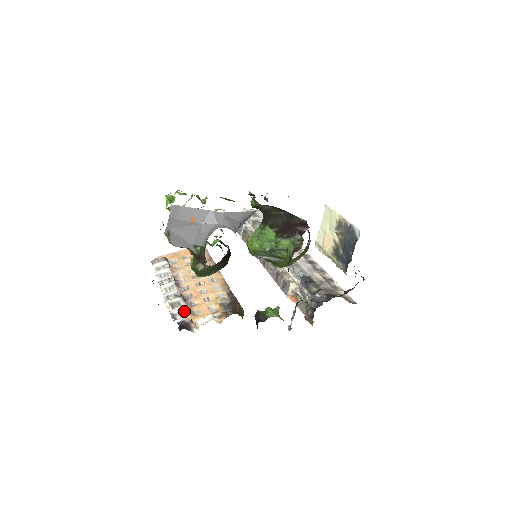
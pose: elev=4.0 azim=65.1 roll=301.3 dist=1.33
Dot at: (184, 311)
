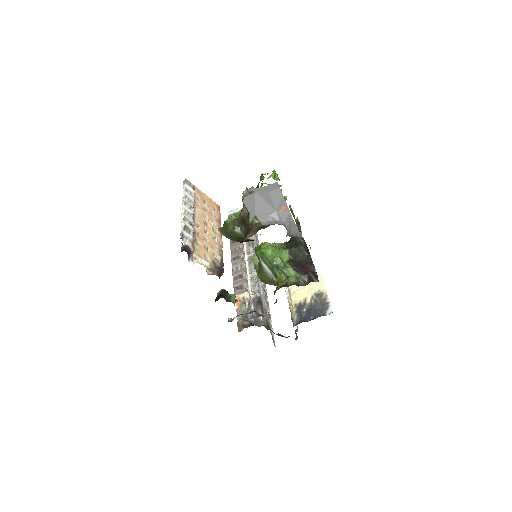
Dot at: (191, 240)
